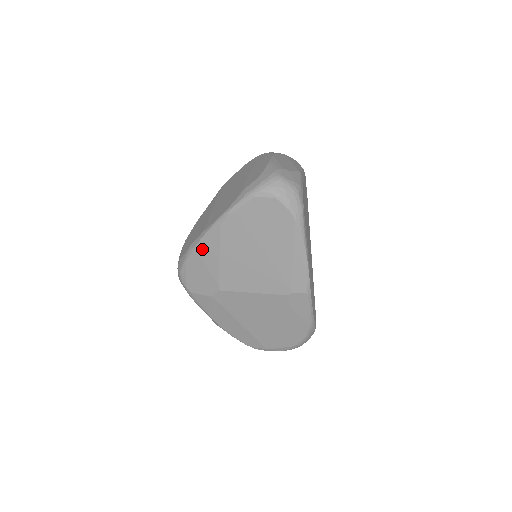
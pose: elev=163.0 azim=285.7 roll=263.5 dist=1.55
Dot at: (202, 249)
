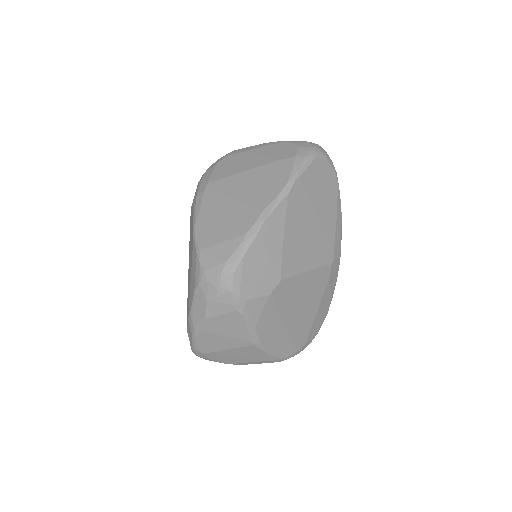
Dot at: (266, 232)
